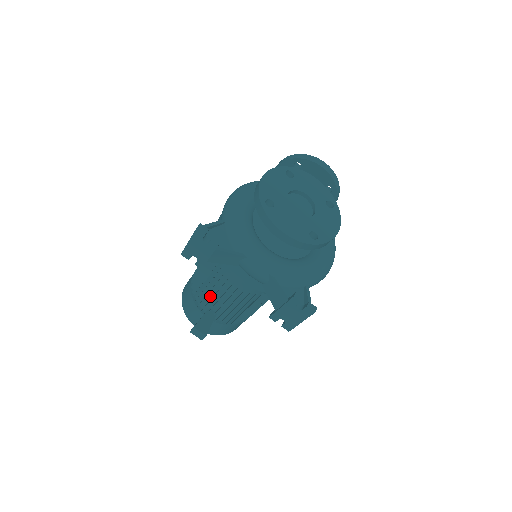
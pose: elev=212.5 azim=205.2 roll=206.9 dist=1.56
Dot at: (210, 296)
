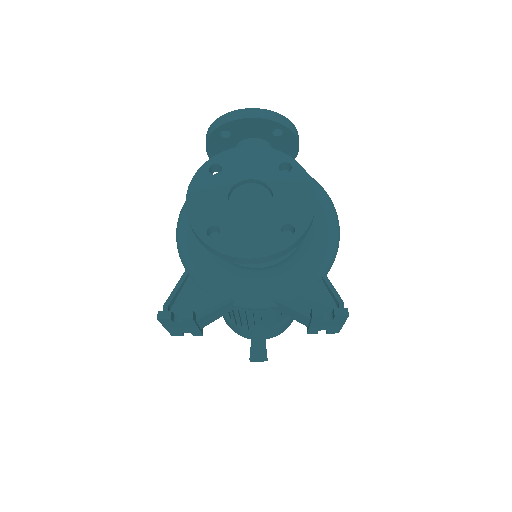
Dot at: (243, 318)
